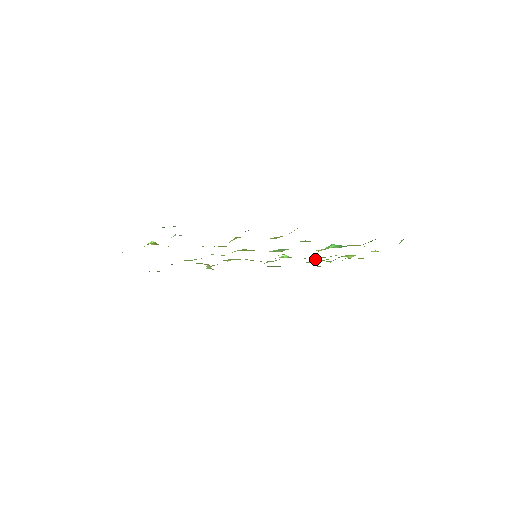
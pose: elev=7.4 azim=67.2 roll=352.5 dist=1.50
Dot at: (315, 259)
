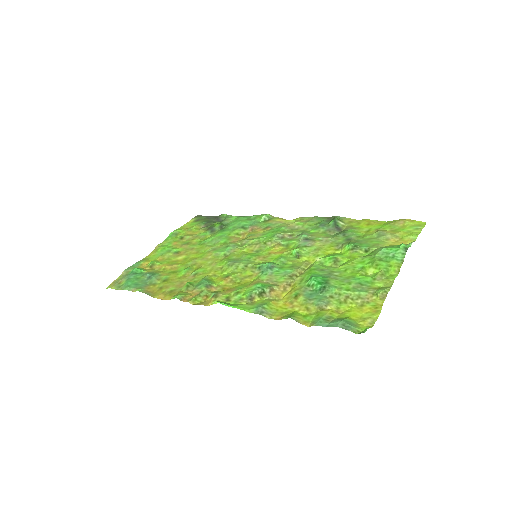
Dot at: (348, 246)
